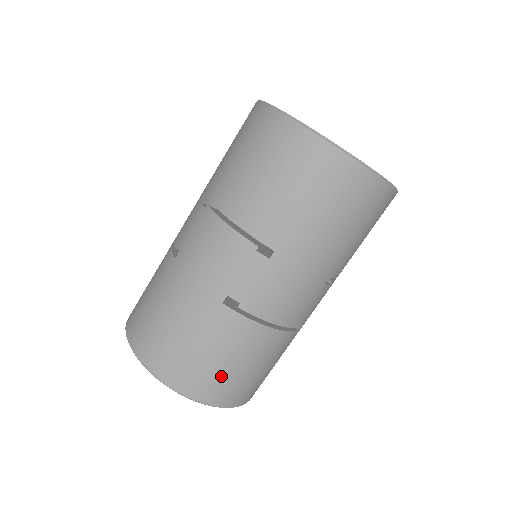
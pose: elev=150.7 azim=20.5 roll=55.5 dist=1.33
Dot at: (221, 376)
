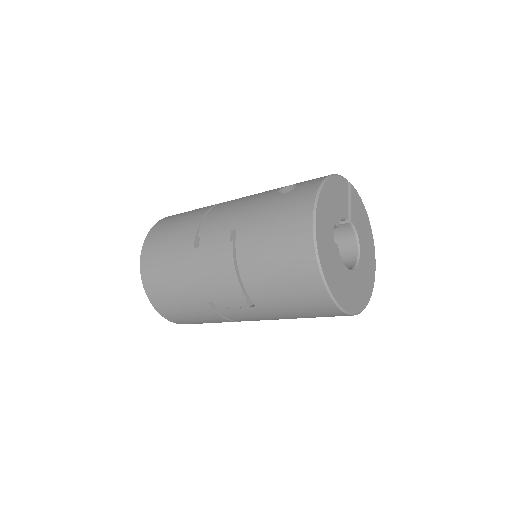
Dot at: (188, 320)
